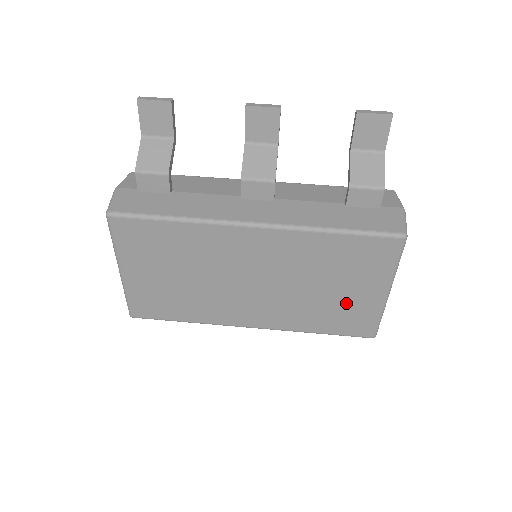
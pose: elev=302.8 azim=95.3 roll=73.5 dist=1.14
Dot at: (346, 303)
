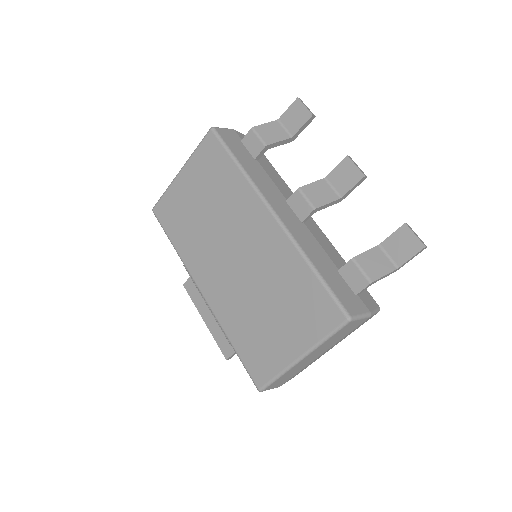
Dot at: (269, 336)
